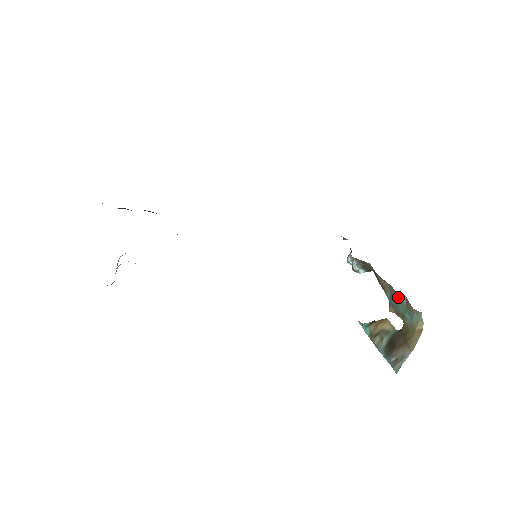
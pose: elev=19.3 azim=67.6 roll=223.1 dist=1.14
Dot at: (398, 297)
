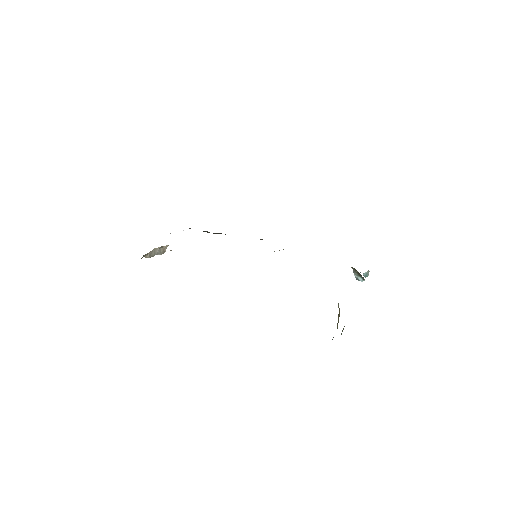
Dot at: occluded
